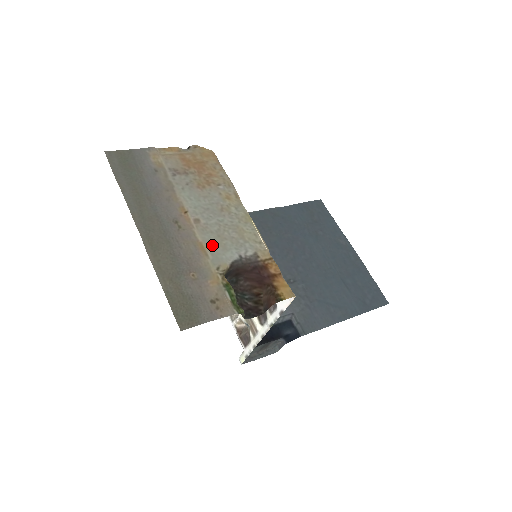
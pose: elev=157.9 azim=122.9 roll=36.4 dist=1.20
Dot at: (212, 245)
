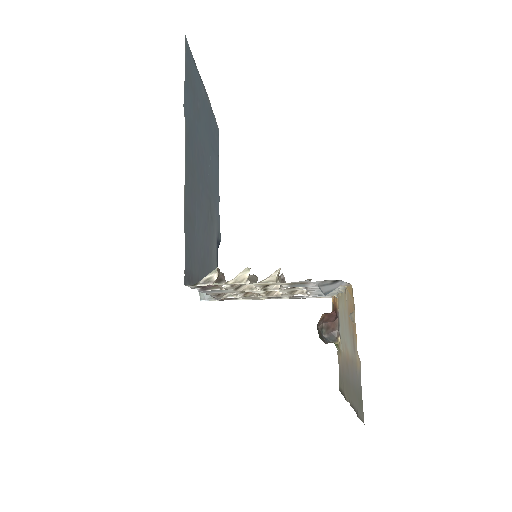
Dot at: (343, 344)
